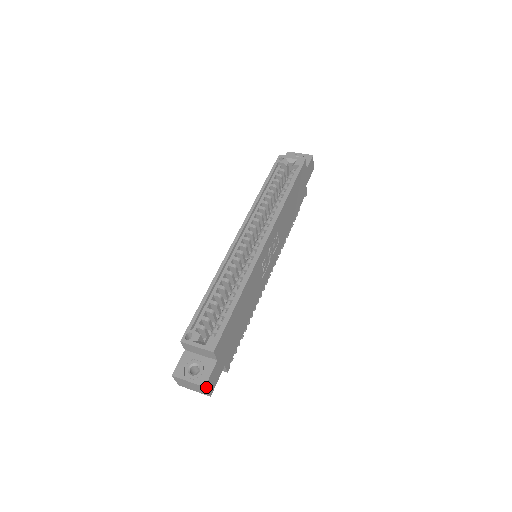
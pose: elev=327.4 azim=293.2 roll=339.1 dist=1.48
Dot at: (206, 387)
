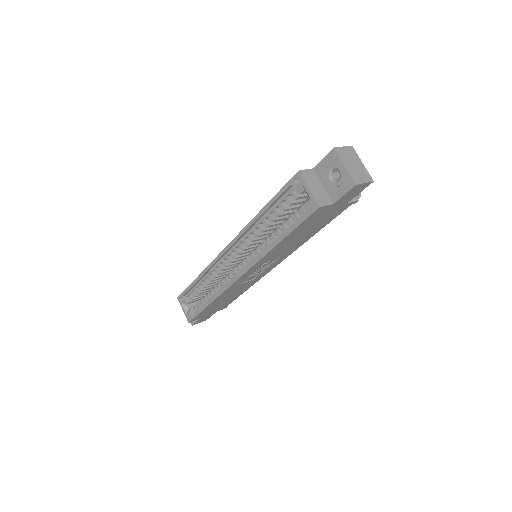
Dot at: (194, 324)
